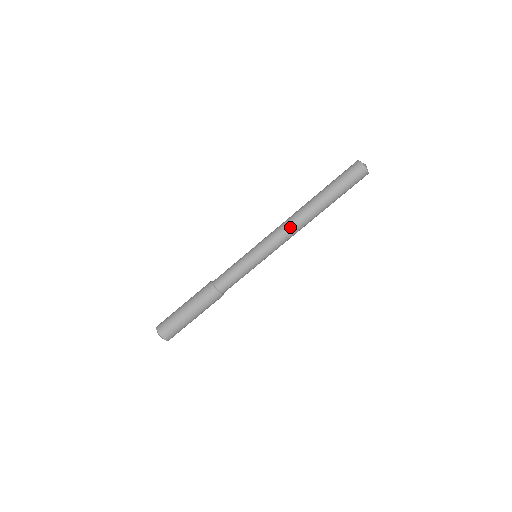
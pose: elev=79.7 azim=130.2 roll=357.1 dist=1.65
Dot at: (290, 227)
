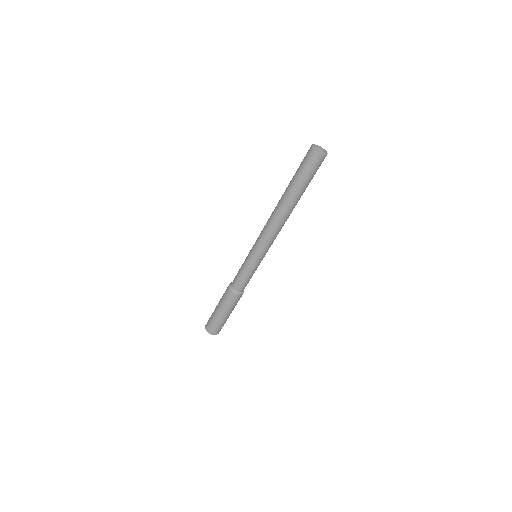
Dot at: (272, 228)
